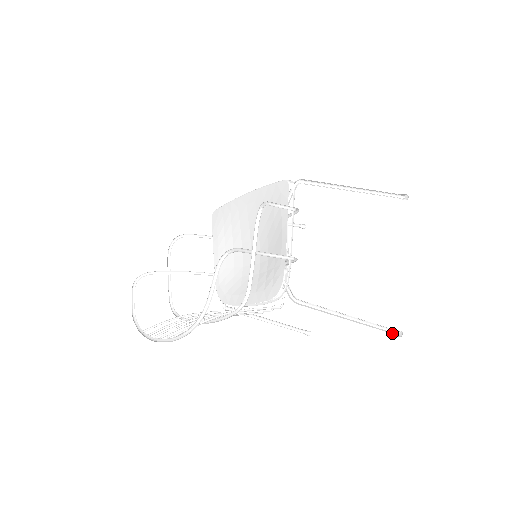
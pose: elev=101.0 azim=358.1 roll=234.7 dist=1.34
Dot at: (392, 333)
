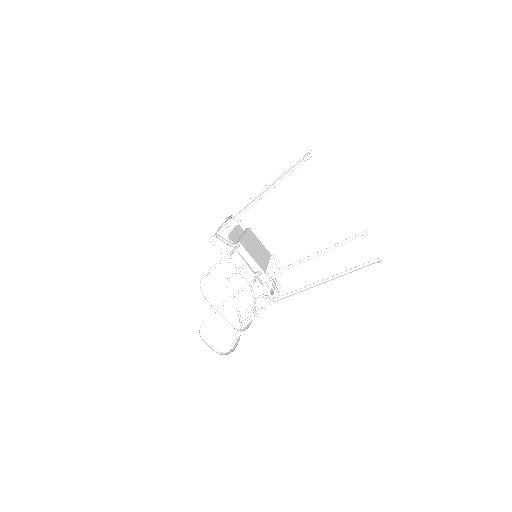
Dot at: (372, 263)
